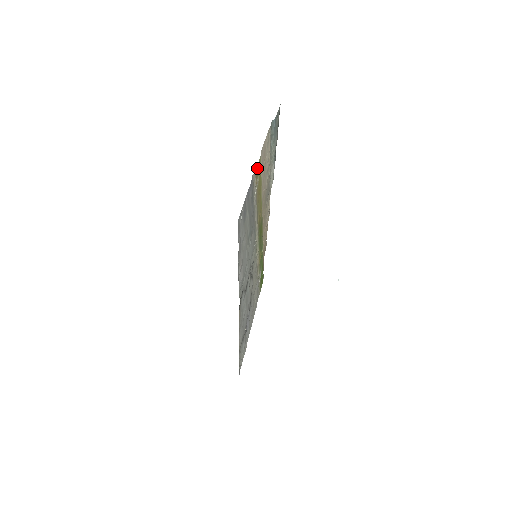
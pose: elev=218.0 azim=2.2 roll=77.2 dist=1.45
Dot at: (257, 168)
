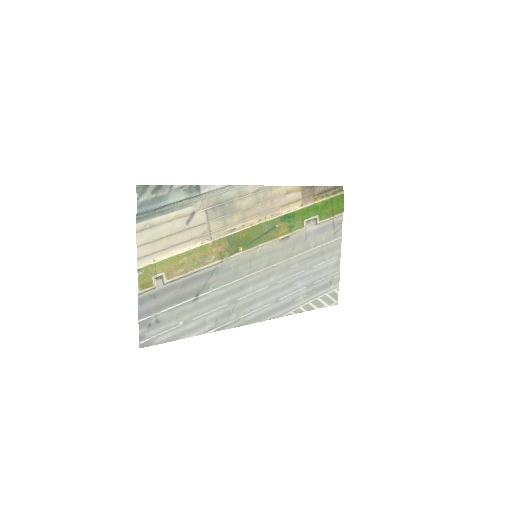
Dot at: (141, 283)
